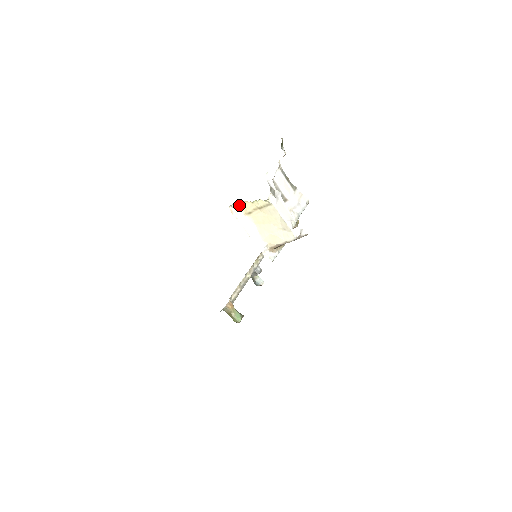
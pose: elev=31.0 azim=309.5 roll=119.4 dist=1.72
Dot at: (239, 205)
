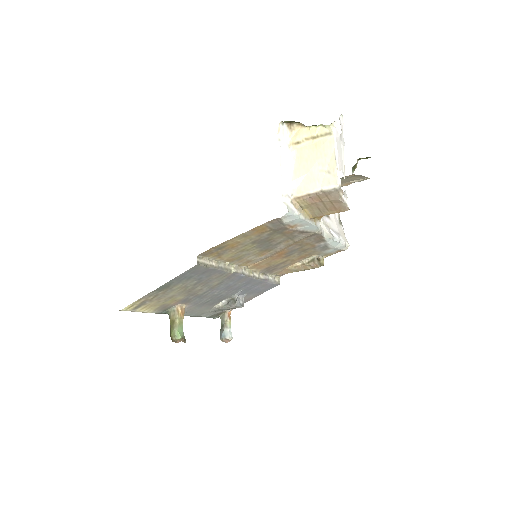
Dot at: (291, 130)
